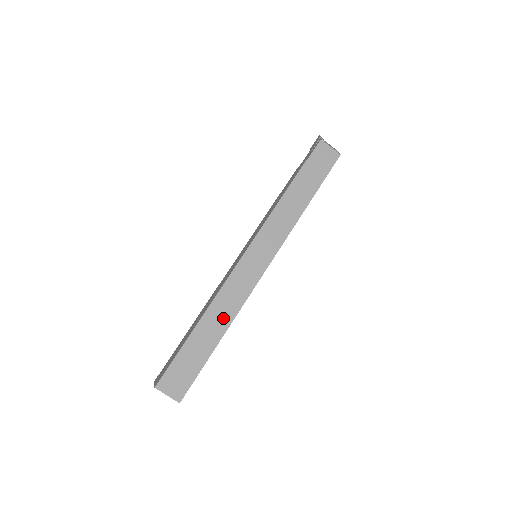
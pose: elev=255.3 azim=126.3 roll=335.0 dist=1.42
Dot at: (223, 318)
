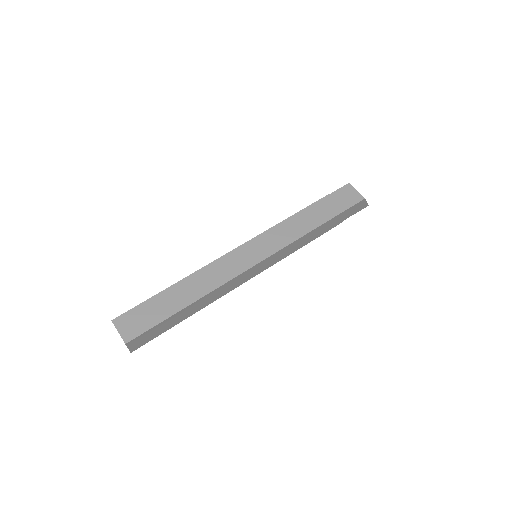
Dot at: (200, 288)
